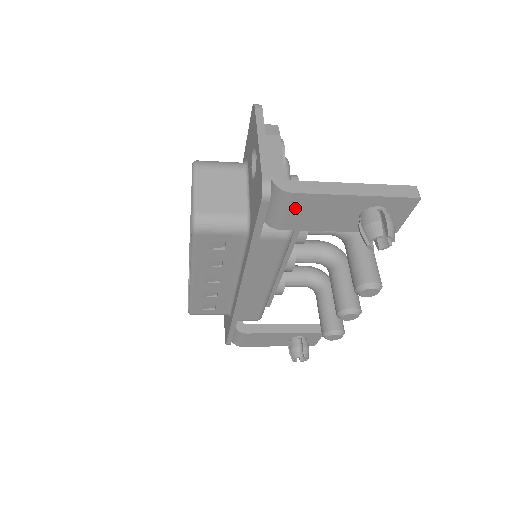
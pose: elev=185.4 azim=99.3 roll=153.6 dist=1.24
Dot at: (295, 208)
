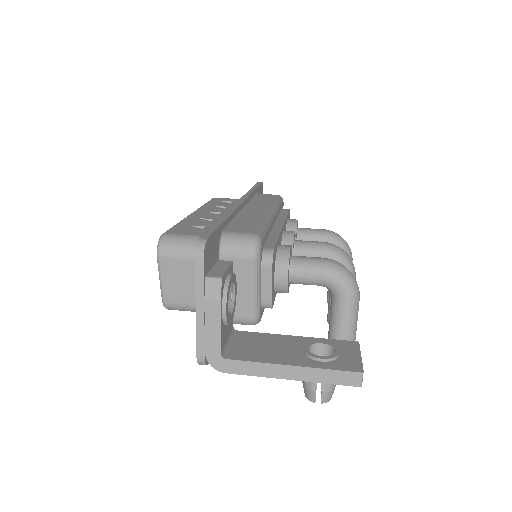
Dot at: occluded
